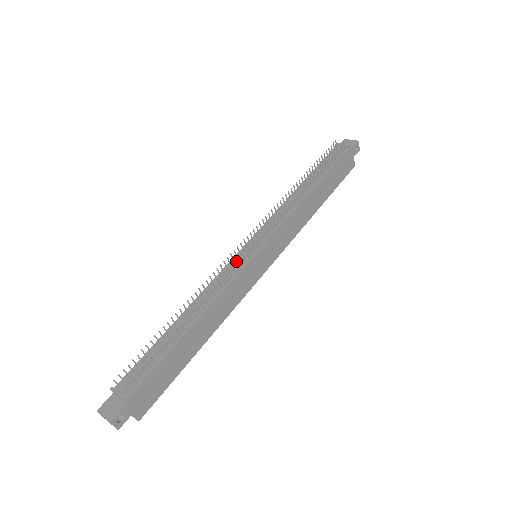
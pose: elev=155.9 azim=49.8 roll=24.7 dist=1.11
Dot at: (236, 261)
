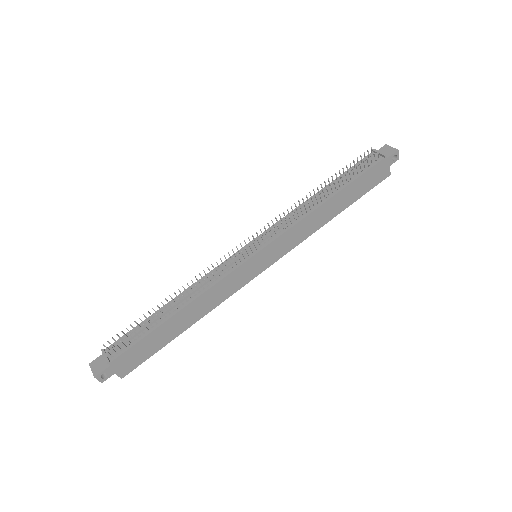
Dot at: occluded
